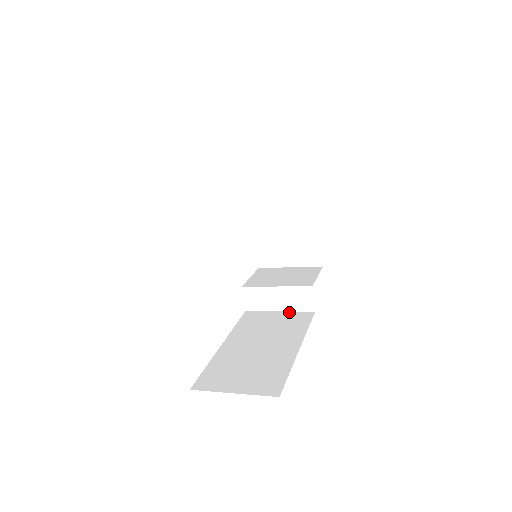
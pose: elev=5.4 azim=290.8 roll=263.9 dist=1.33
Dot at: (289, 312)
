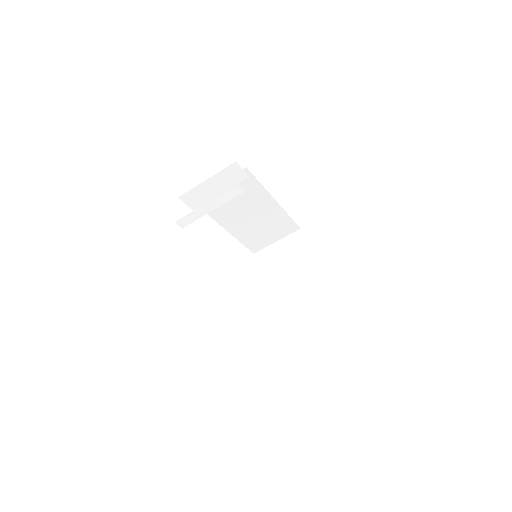
Dot at: (297, 321)
